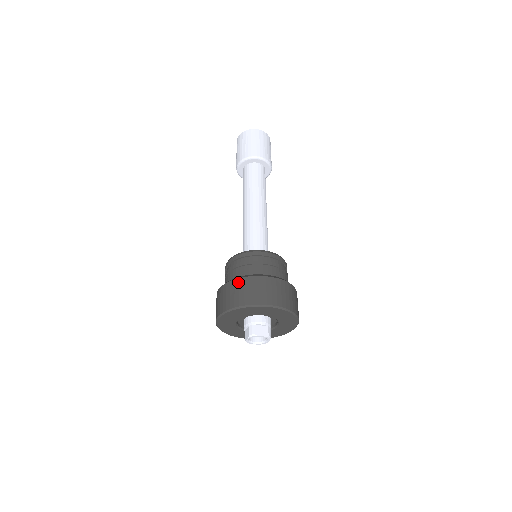
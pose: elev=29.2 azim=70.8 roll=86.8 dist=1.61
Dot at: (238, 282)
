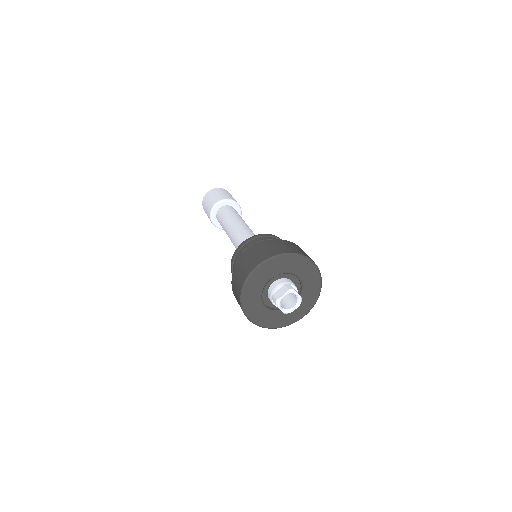
Dot at: (233, 280)
